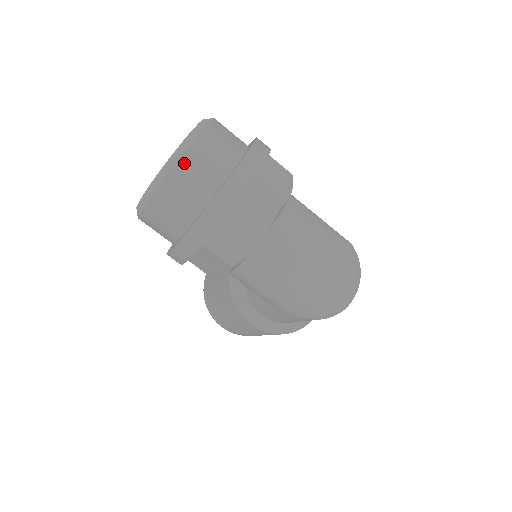
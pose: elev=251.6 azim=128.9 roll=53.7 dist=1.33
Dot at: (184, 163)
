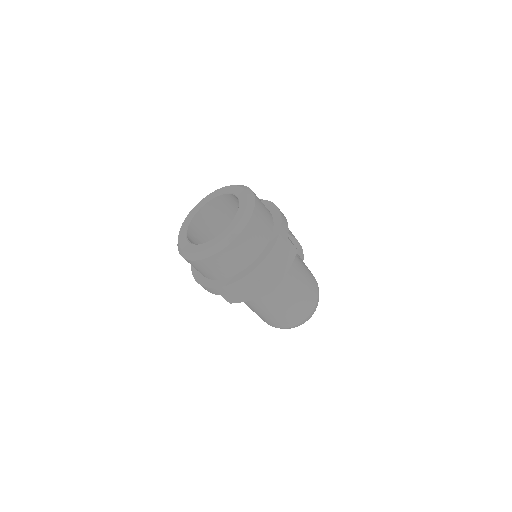
Dot at: (218, 257)
